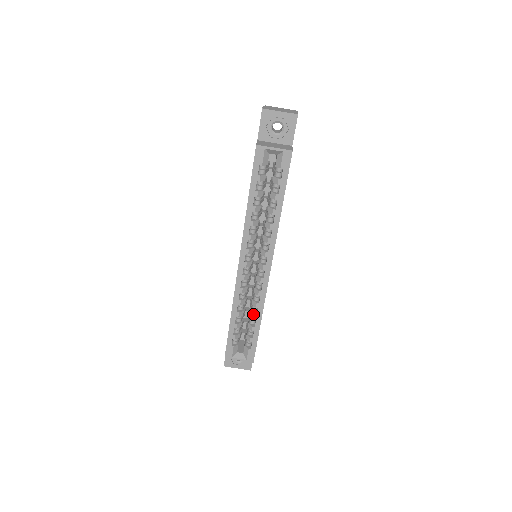
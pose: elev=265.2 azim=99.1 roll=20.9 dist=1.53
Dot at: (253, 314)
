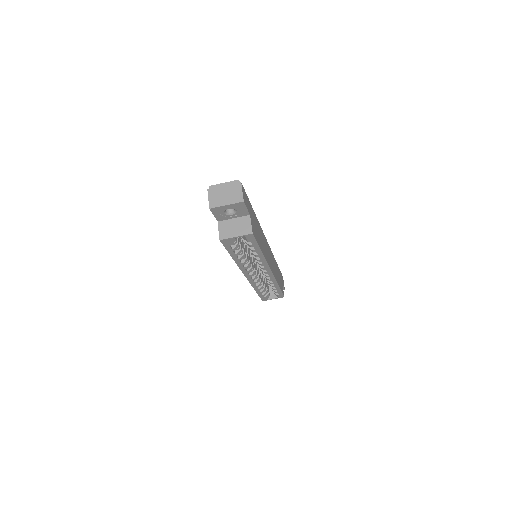
Dot at: occluded
